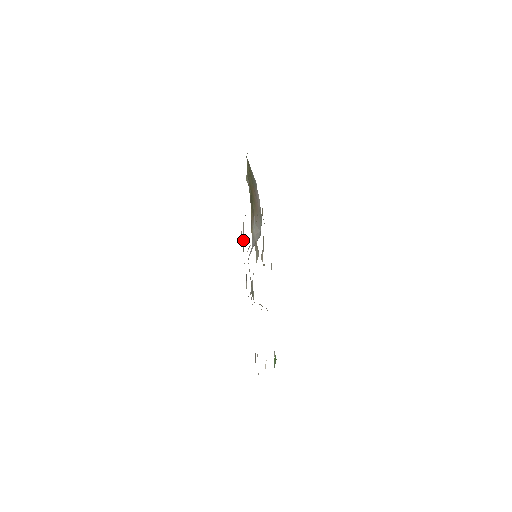
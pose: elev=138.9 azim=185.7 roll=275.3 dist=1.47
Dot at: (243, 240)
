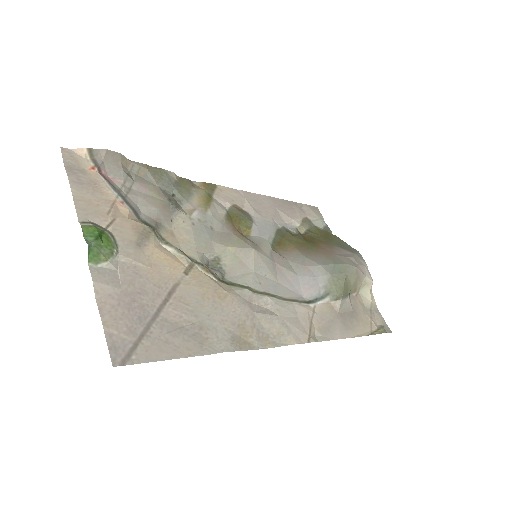
Dot at: (384, 332)
